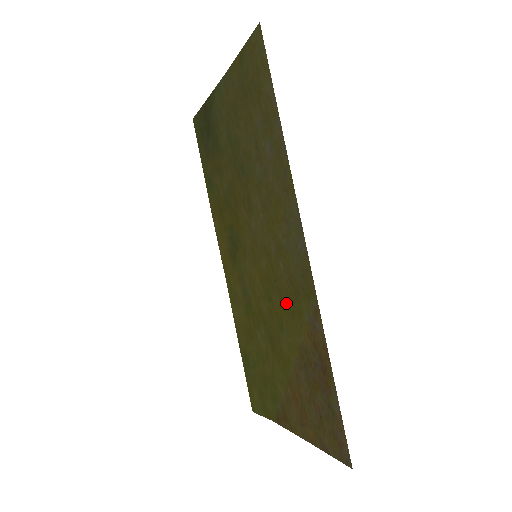
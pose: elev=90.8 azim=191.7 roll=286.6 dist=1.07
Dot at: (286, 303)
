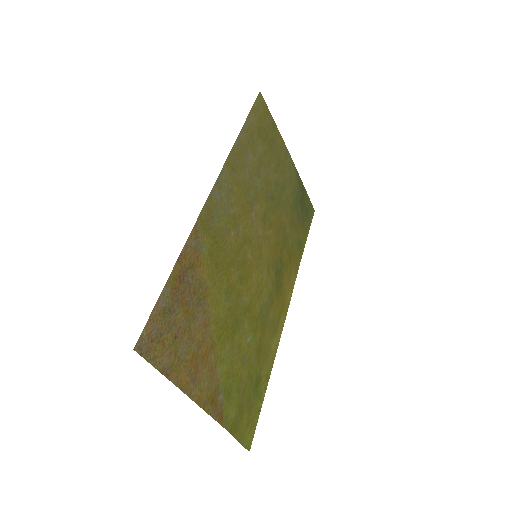
Dot at: (224, 263)
